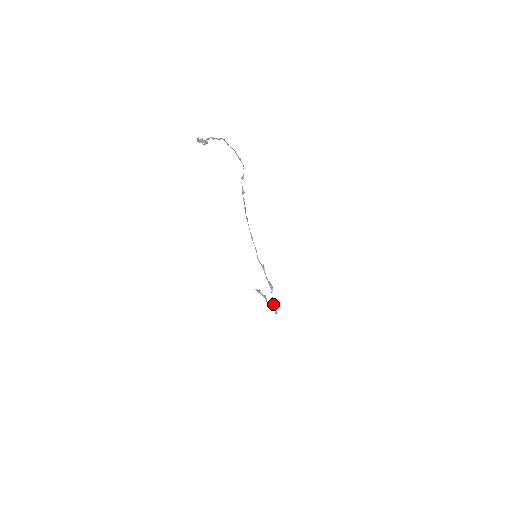
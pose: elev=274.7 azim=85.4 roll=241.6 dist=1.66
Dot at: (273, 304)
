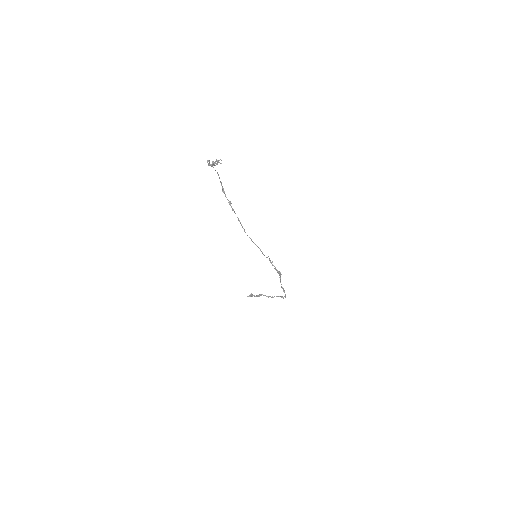
Dot at: (283, 289)
